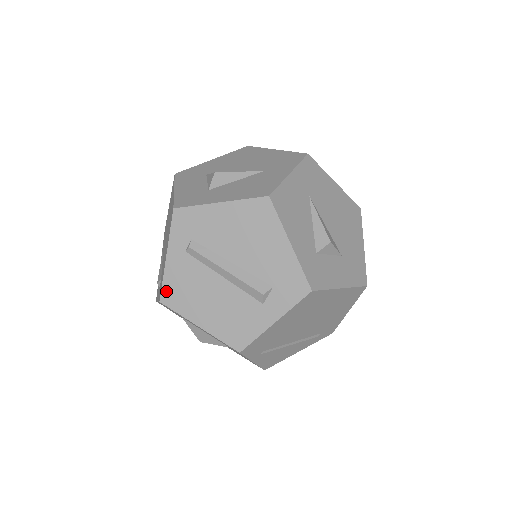
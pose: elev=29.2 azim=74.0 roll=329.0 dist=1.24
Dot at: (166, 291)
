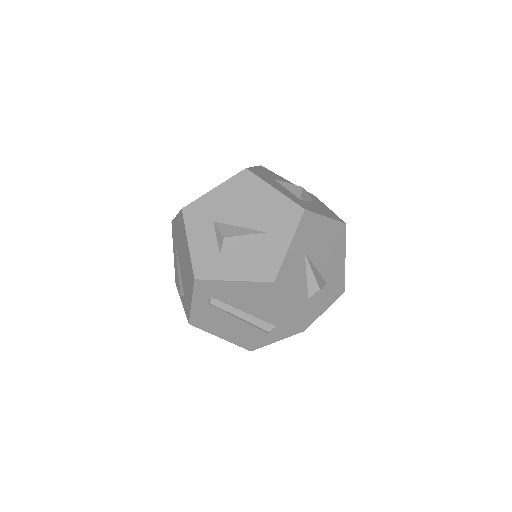
Dot at: (193, 320)
